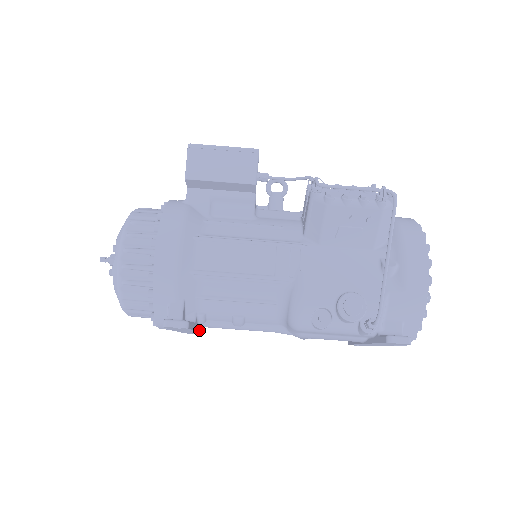
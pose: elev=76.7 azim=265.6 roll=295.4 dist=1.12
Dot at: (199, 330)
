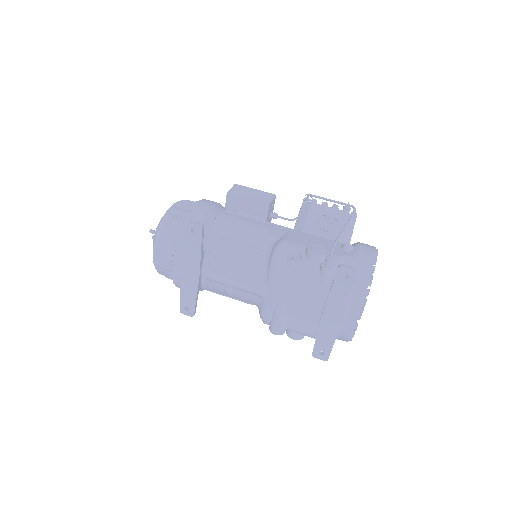
Dot at: (199, 279)
